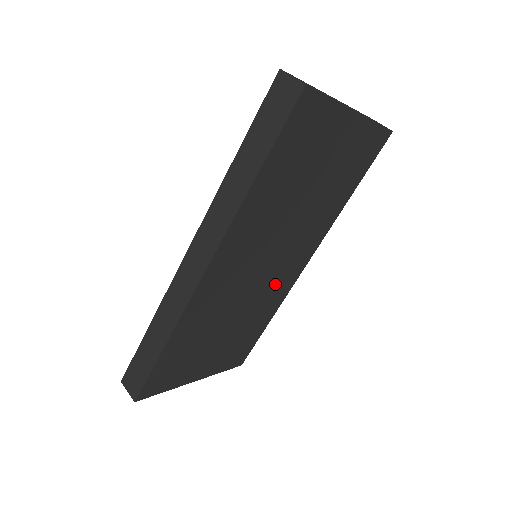
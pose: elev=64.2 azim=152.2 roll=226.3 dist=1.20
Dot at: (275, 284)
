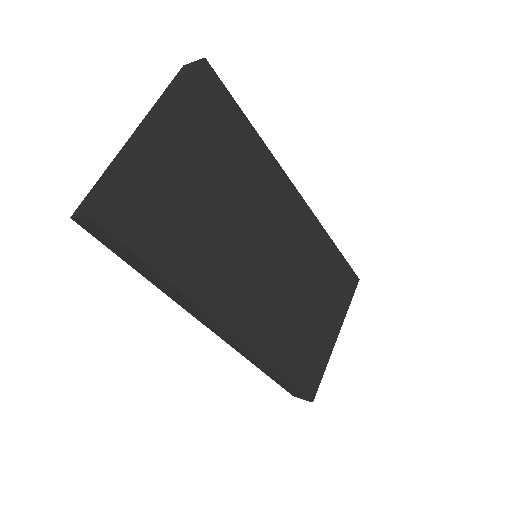
Dot at: (297, 240)
